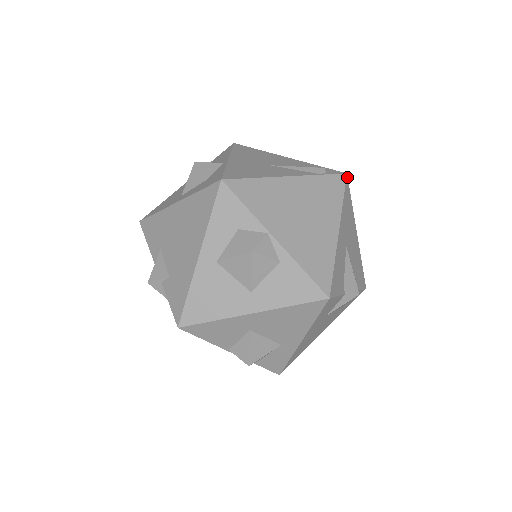
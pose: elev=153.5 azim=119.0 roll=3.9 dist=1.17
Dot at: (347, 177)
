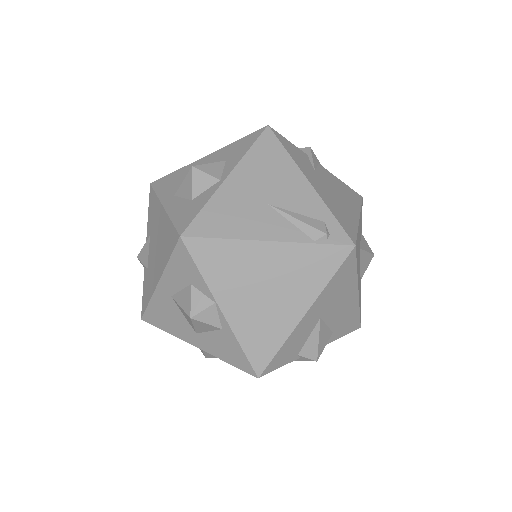
Dot at: (355, 249)
